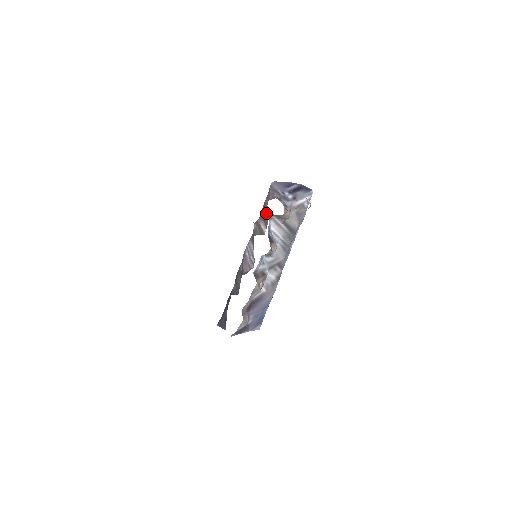
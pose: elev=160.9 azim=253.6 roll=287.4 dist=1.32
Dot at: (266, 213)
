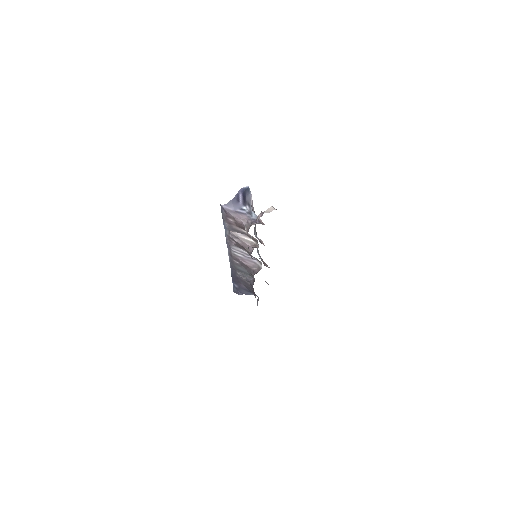
Dot at: (240, 229)
